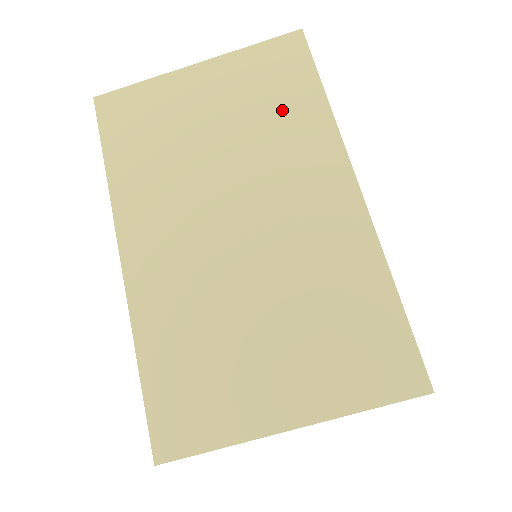
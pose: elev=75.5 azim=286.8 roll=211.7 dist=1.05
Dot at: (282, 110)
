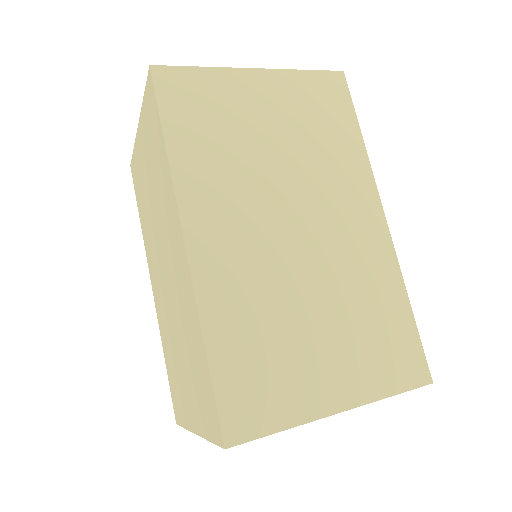
Dot at: (158, 164)
